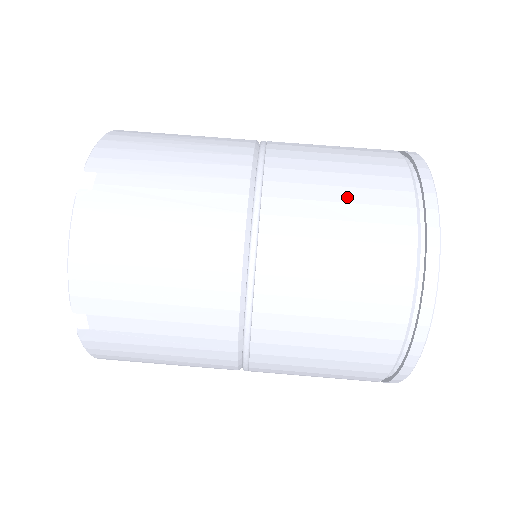
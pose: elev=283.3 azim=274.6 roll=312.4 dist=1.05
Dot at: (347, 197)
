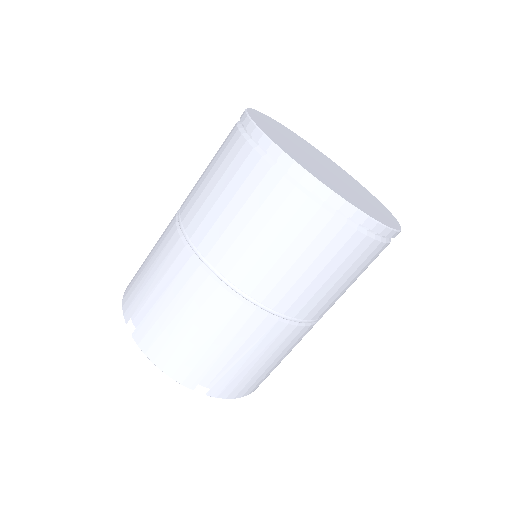
Dot at: (307, 261)
